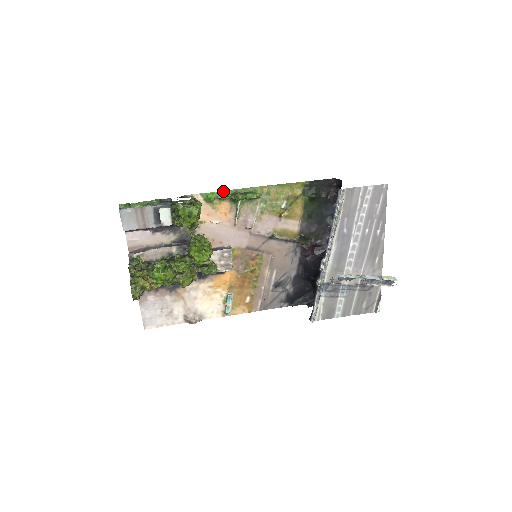
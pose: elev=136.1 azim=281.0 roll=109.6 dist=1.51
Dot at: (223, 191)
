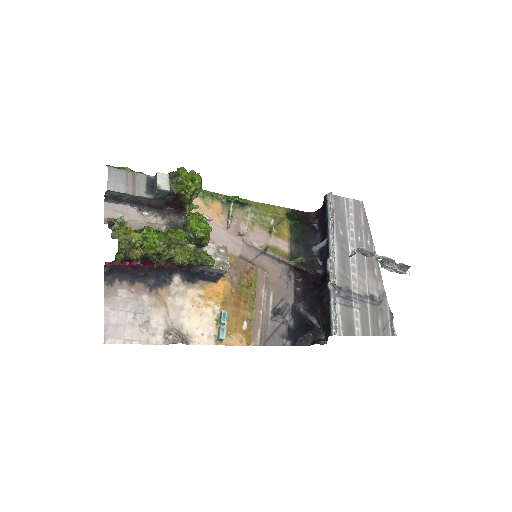
Dot at: occluded
